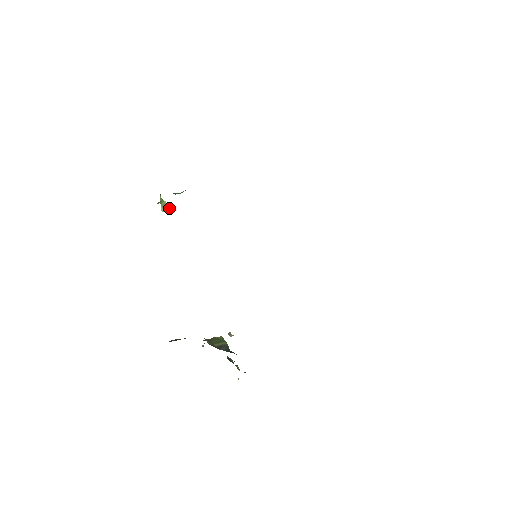
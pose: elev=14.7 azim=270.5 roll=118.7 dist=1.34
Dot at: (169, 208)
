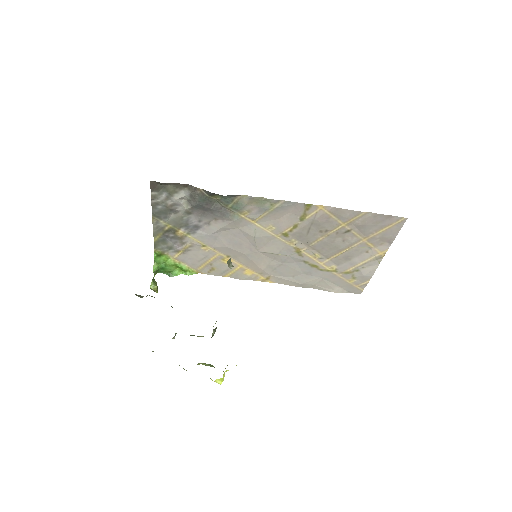
Dot at: (157, 290)
